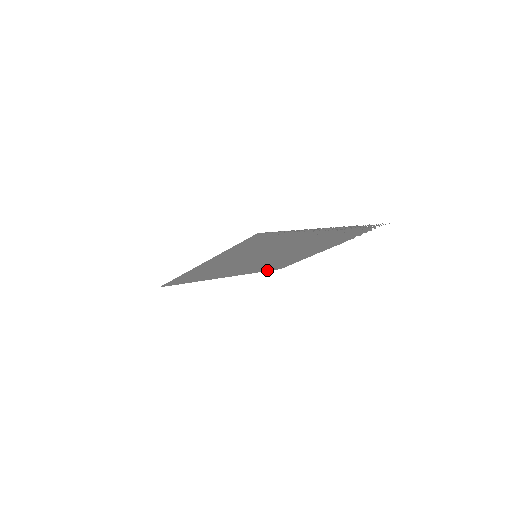
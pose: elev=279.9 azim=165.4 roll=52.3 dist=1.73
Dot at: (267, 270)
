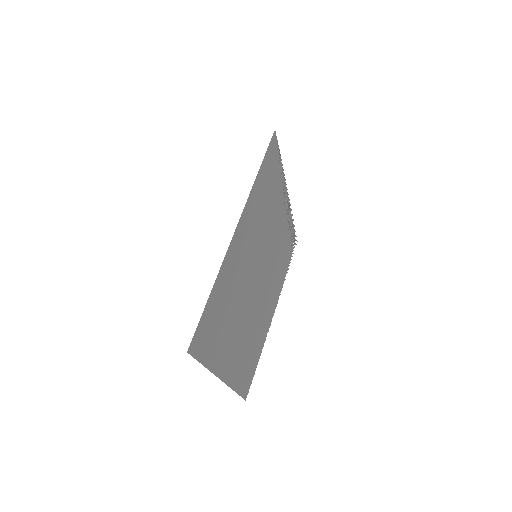
Dot at: (240, 391)
